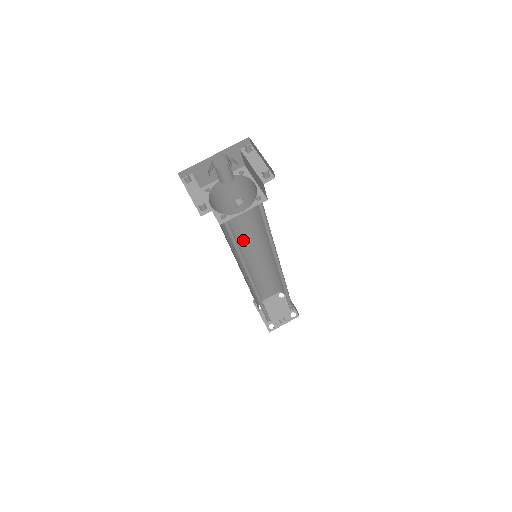
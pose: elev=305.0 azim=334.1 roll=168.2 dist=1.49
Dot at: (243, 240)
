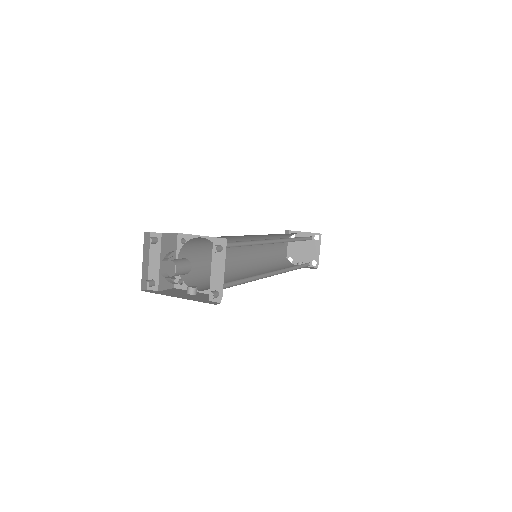
Dot at: occluded
